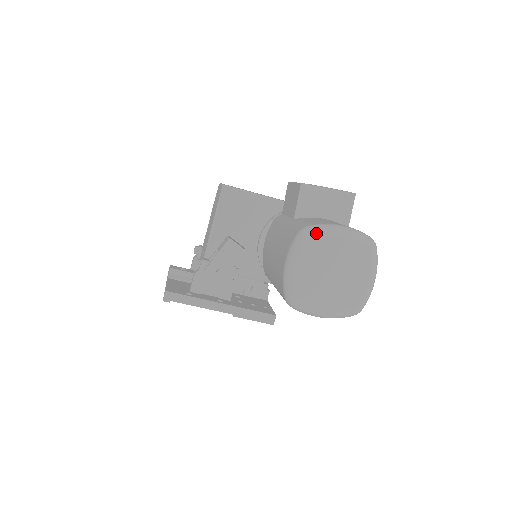
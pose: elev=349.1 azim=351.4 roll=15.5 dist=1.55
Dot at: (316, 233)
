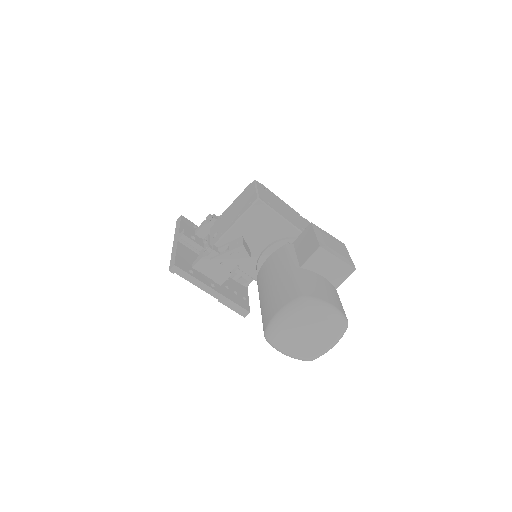
Dot at: (311, 306)
